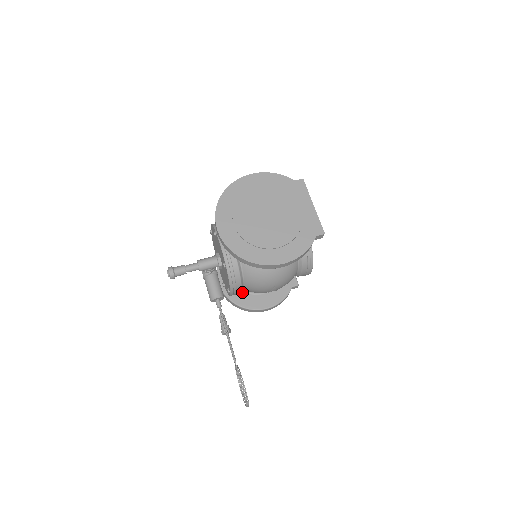
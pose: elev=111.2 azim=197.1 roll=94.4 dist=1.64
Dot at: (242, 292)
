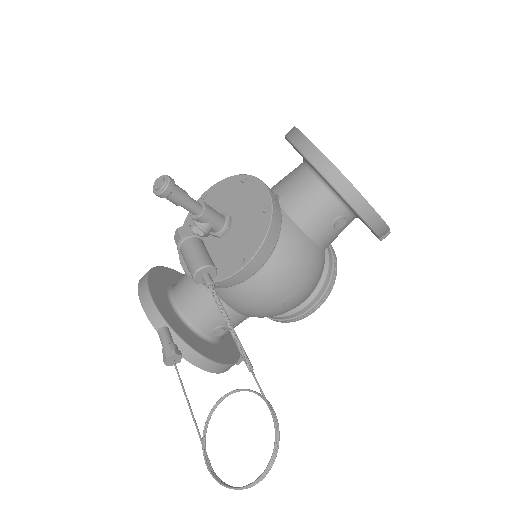
Dot at: (183, 324)
